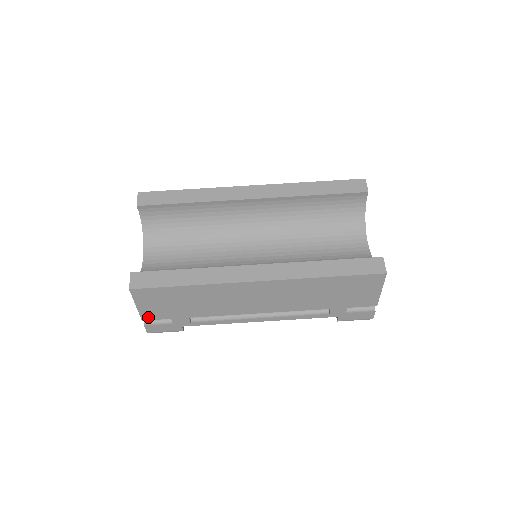
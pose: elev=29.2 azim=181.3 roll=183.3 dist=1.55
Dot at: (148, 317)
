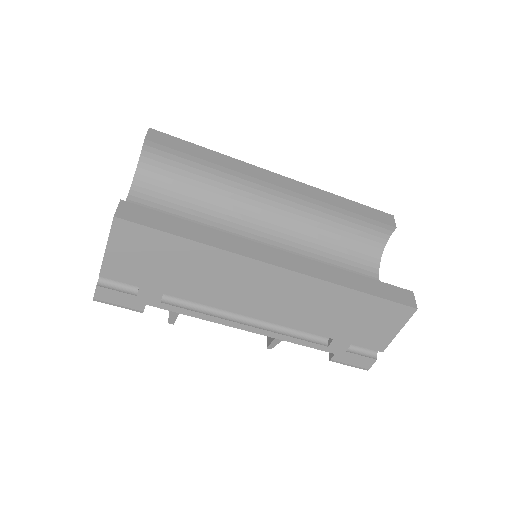
Dot at: (110, 273)
